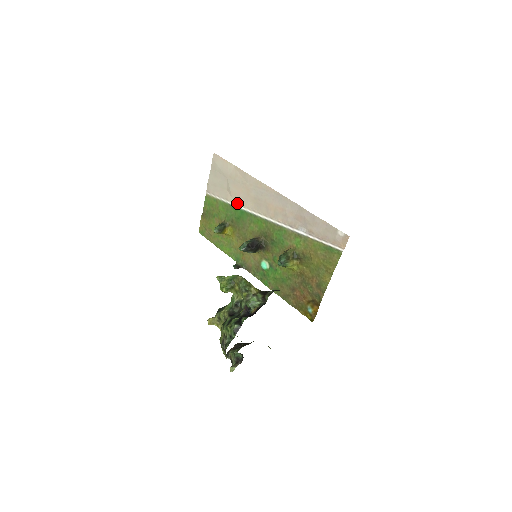
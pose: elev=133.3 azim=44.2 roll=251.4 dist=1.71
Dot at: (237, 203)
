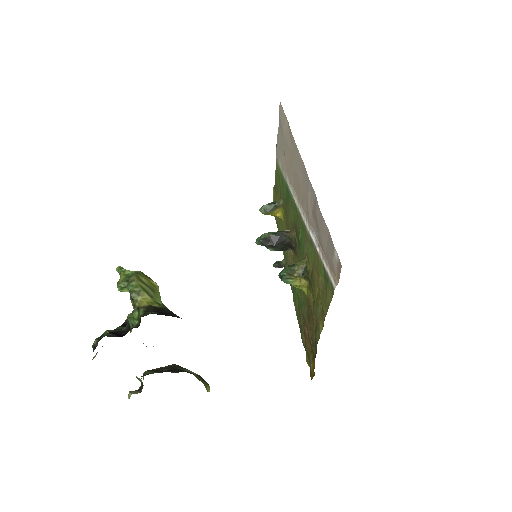
Dot at: (287, 176)
